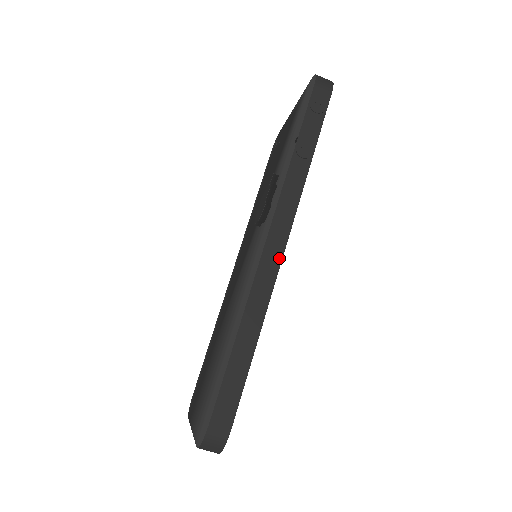
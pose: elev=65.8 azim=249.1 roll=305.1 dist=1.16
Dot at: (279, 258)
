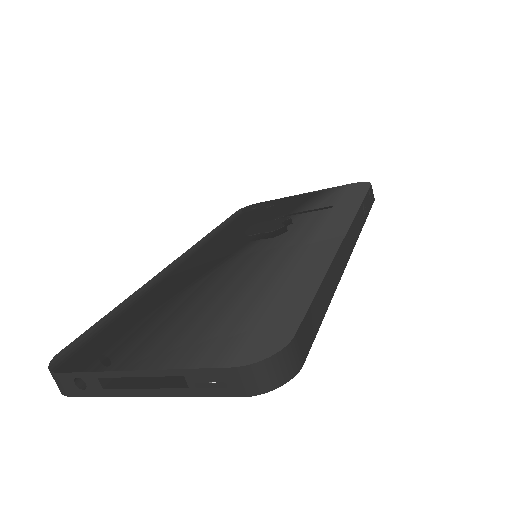
Dot at: (349, 255)
